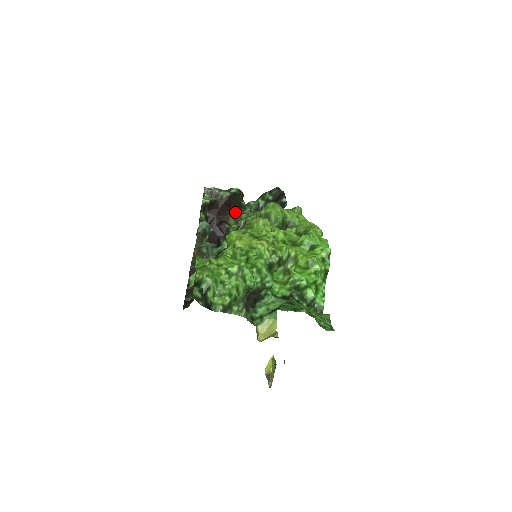
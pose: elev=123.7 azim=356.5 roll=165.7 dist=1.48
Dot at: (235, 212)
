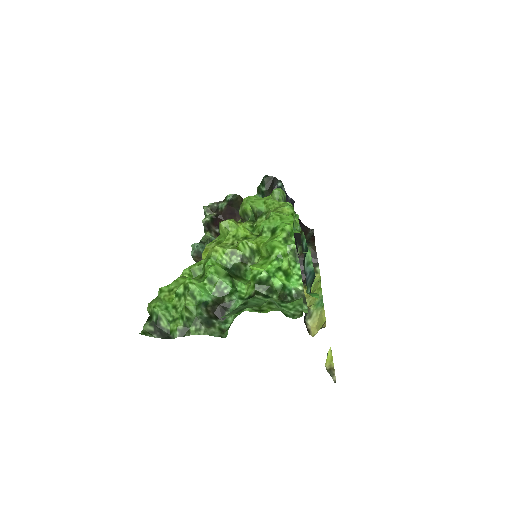
Dot at: occluded
